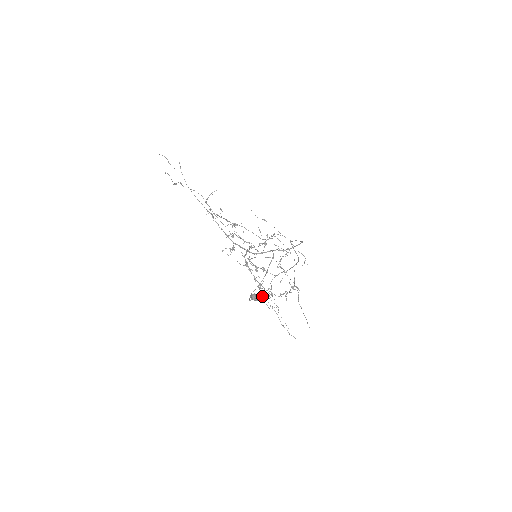
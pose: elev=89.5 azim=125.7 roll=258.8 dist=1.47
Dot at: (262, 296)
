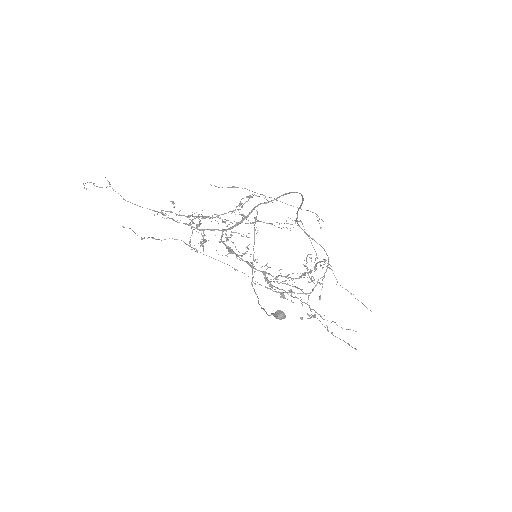
Dot at: occluded
